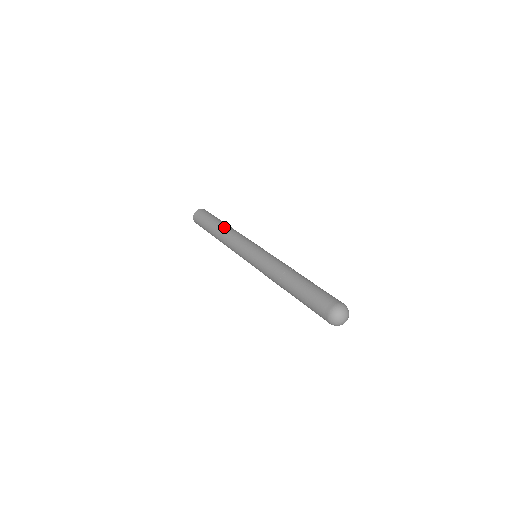
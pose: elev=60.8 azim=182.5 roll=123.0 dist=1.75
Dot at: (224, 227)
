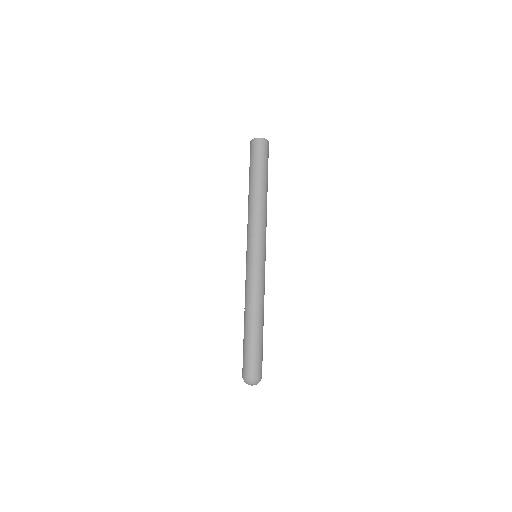
Dot at: (249, 197)
